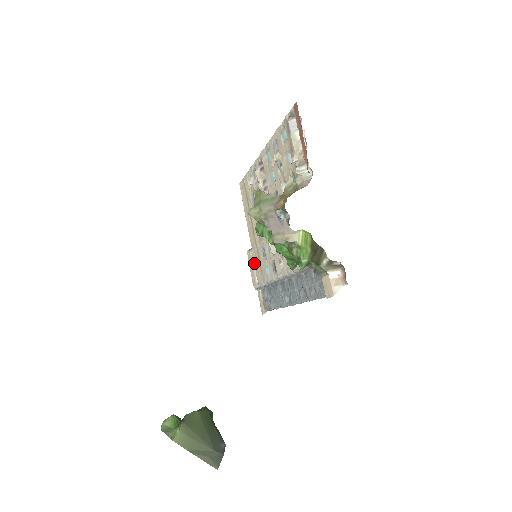
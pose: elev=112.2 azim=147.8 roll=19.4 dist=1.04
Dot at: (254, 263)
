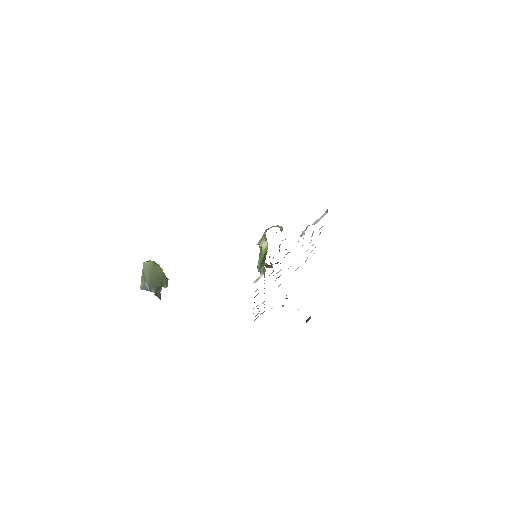
Dot at: occluded
